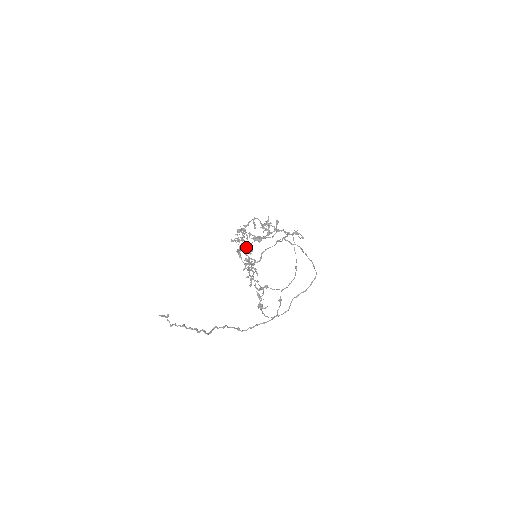
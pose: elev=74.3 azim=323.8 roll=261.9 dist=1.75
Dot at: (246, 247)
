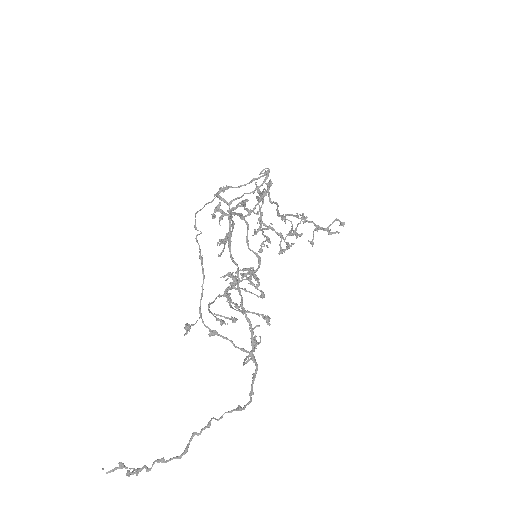
Dot at: (300, 234)
